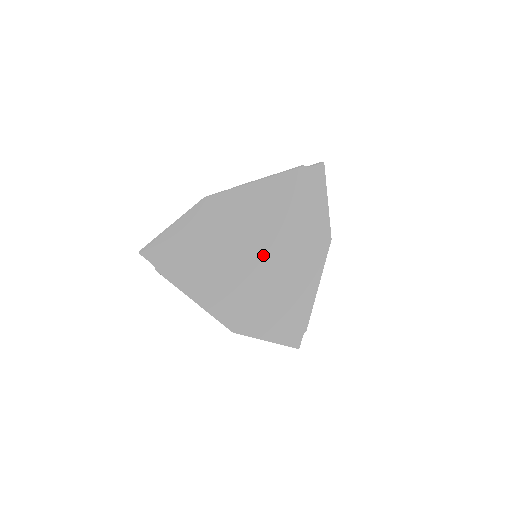
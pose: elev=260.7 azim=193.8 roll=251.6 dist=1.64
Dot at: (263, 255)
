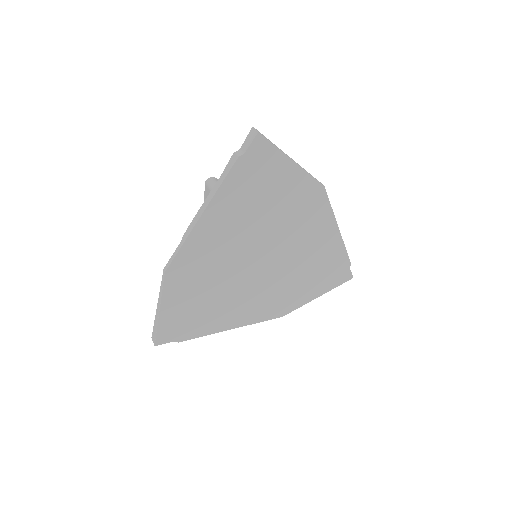
Dot at: (262, 257)
